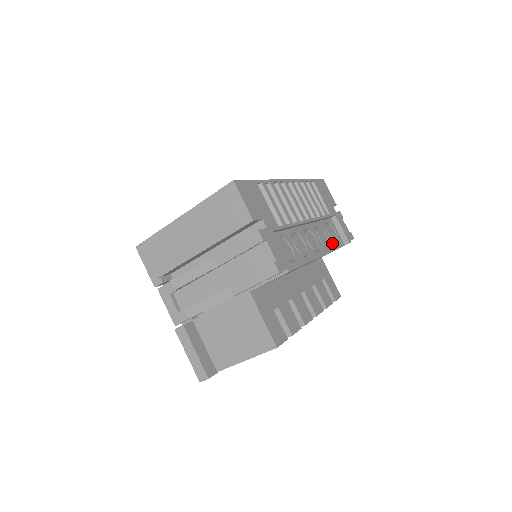
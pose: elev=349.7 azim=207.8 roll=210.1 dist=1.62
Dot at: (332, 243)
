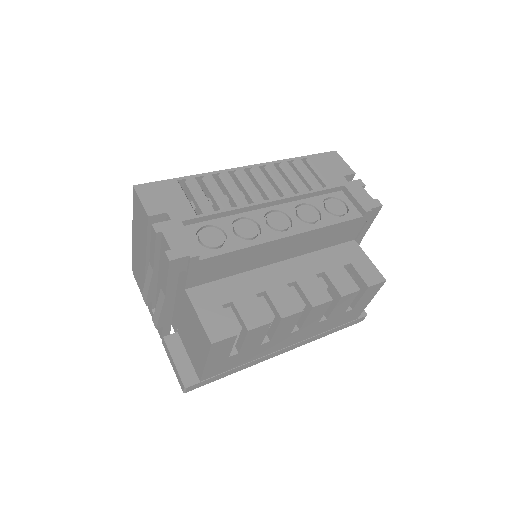
Dot at: (329, 218)
